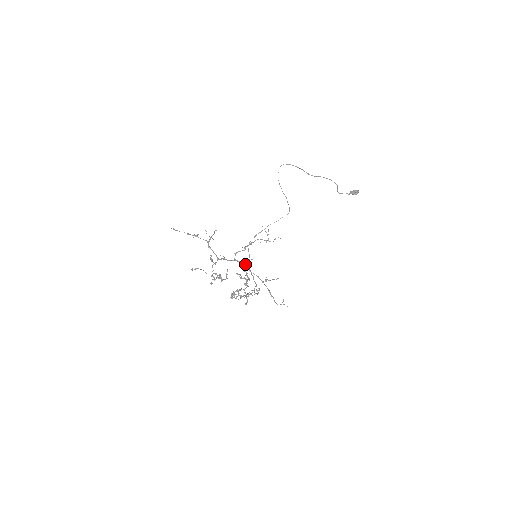
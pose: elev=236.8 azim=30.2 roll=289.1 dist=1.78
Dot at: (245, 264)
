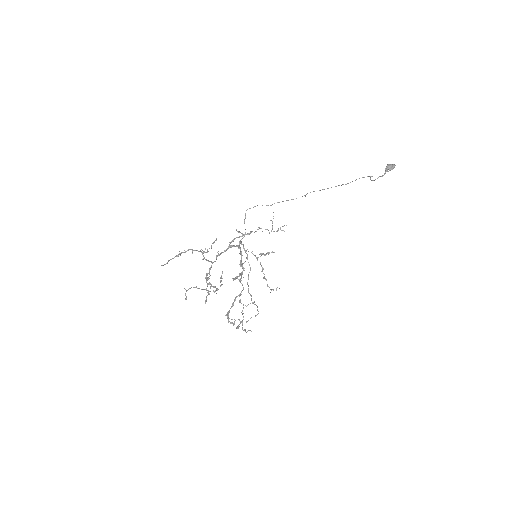
Dot at: occluded
